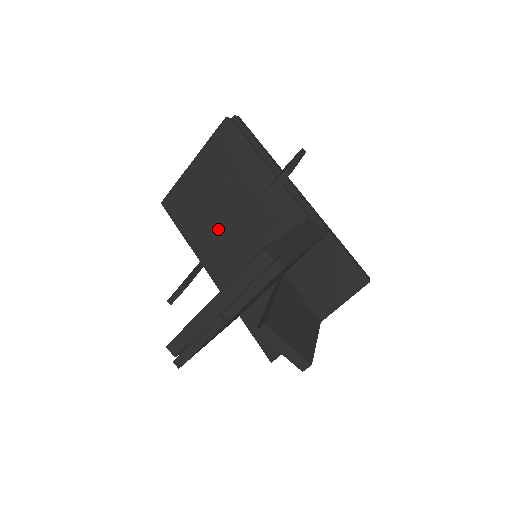
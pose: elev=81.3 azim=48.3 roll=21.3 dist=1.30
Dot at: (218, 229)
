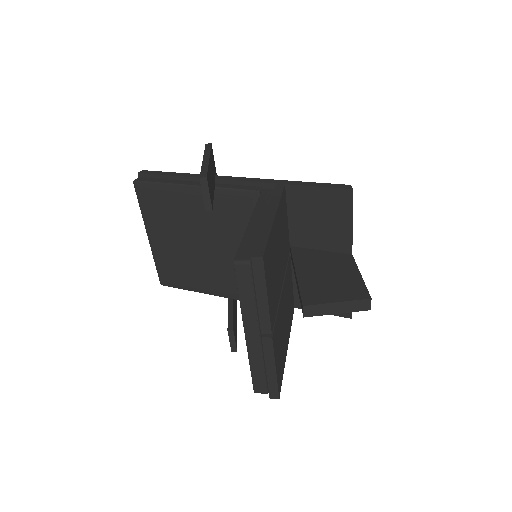
Dot at: (213, 264)
